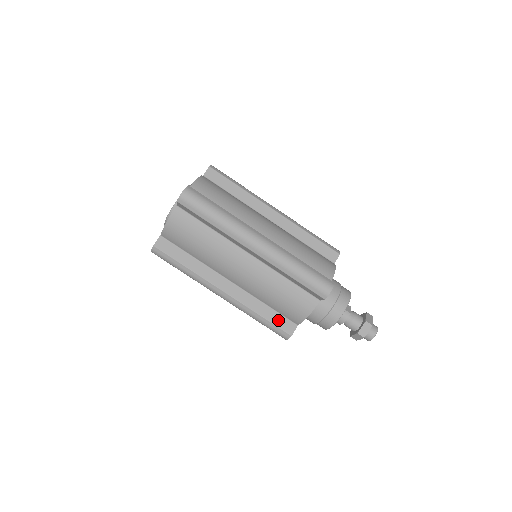
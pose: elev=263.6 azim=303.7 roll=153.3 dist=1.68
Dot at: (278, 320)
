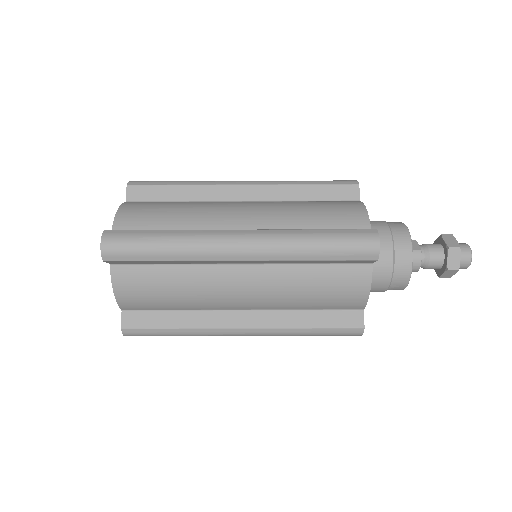
Dot at: (334, 319)
